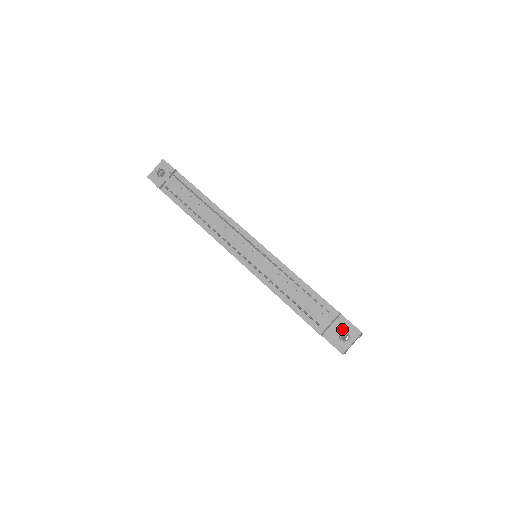
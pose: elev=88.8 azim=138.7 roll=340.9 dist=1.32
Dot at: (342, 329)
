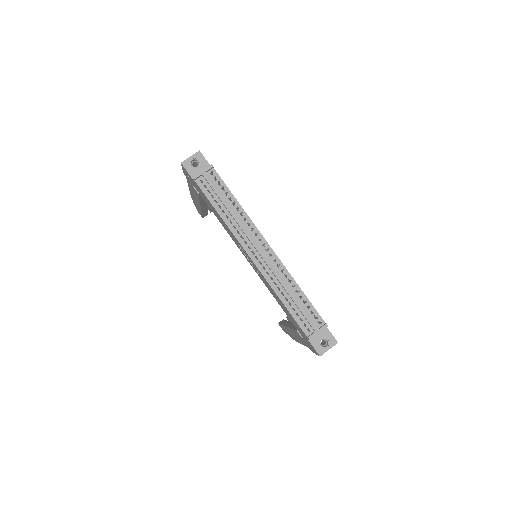
Dot at: (324, 337)
